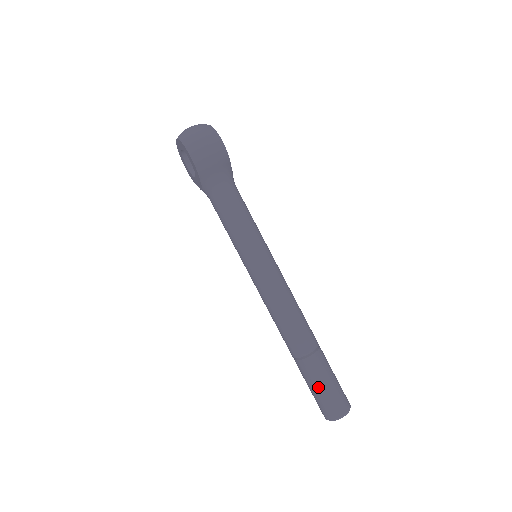
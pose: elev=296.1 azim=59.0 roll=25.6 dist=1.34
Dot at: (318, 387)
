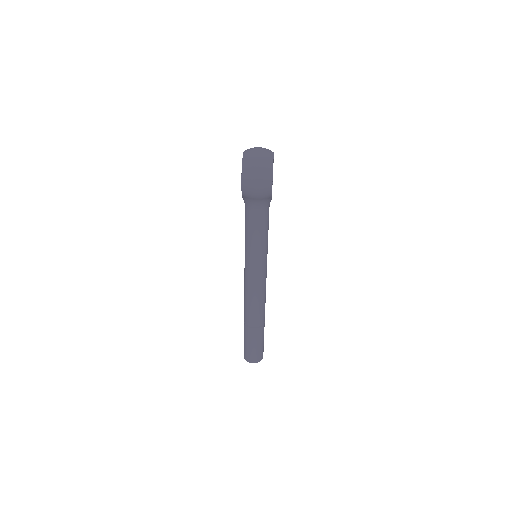
Dot at: (247, 343)
